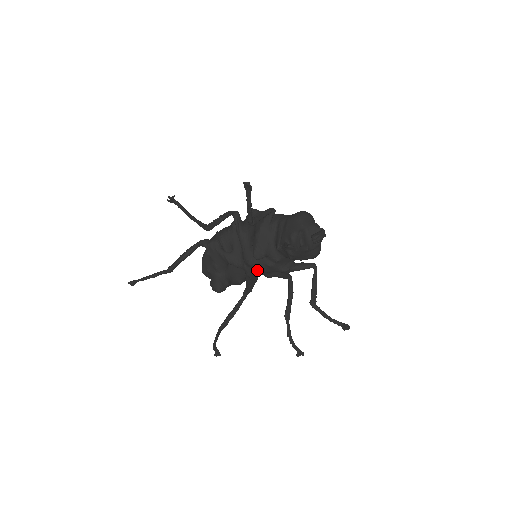
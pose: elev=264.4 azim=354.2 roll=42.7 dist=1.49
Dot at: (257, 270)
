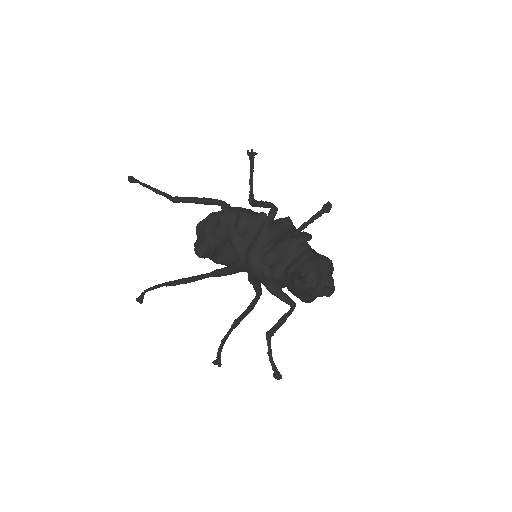
Dot at: (250, 269)
